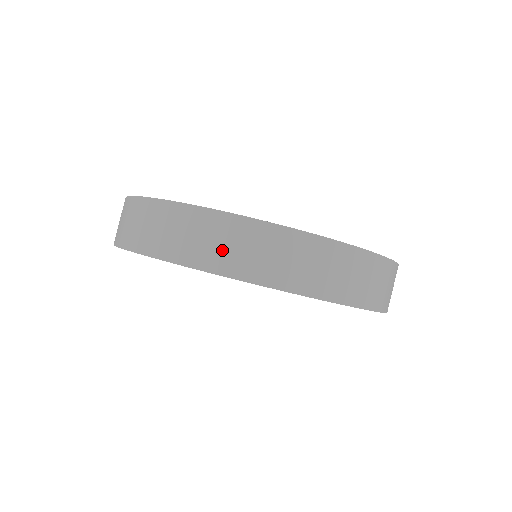
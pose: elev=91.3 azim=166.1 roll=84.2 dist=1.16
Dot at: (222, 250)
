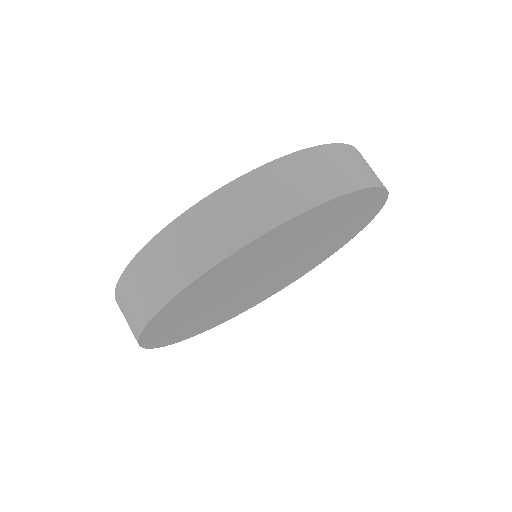
Dot at: (303, 186)
